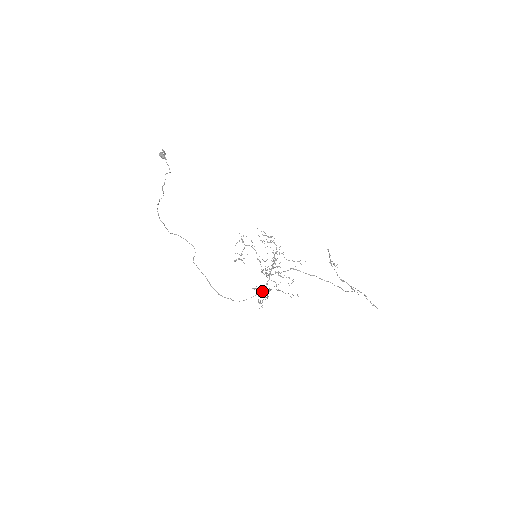
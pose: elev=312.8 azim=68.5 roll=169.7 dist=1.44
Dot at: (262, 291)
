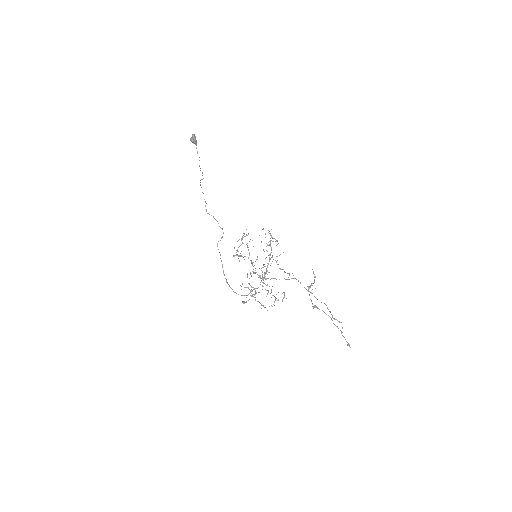
Dot at: (259, 292)
